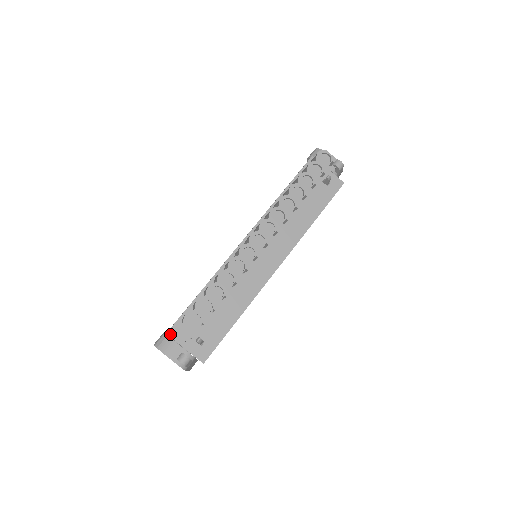
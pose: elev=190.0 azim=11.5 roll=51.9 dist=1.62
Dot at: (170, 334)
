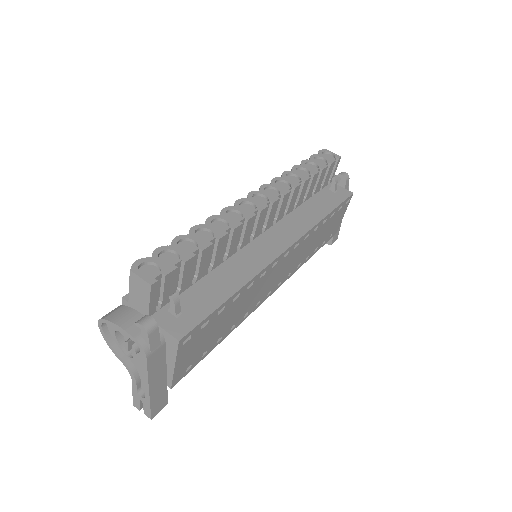
Dot at: (128, 299)
